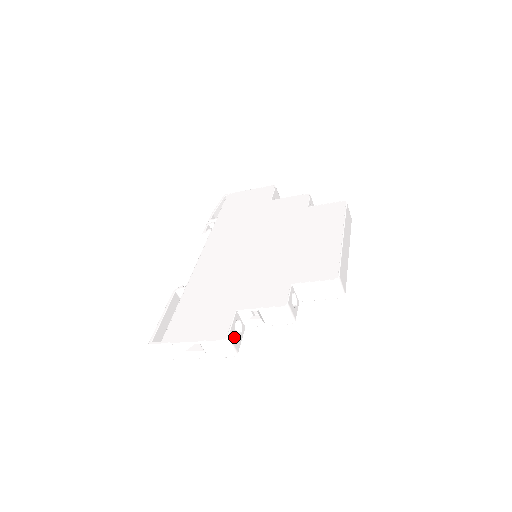
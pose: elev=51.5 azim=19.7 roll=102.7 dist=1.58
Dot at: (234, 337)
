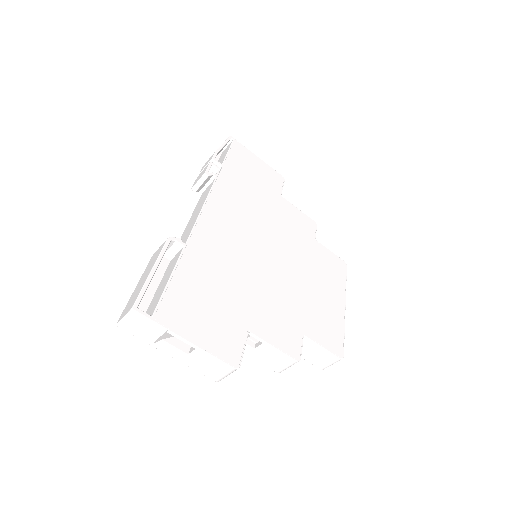
Dot at: occluded
